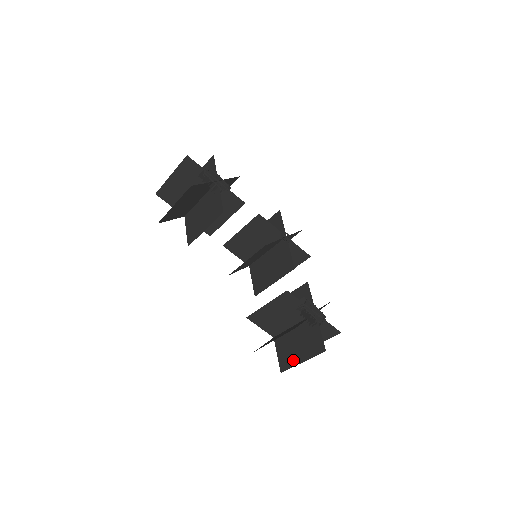
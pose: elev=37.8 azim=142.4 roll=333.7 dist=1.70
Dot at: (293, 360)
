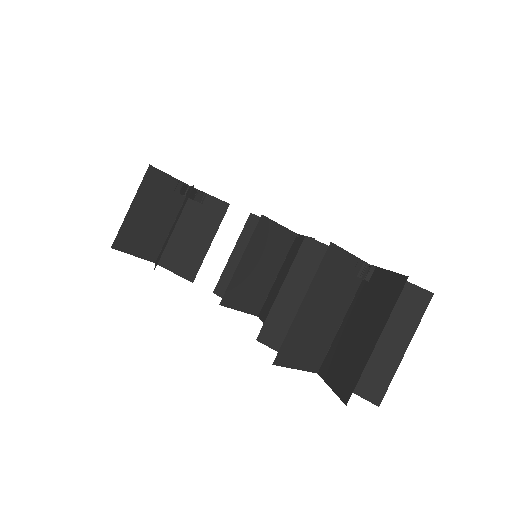
Dot at: (360, 358)
